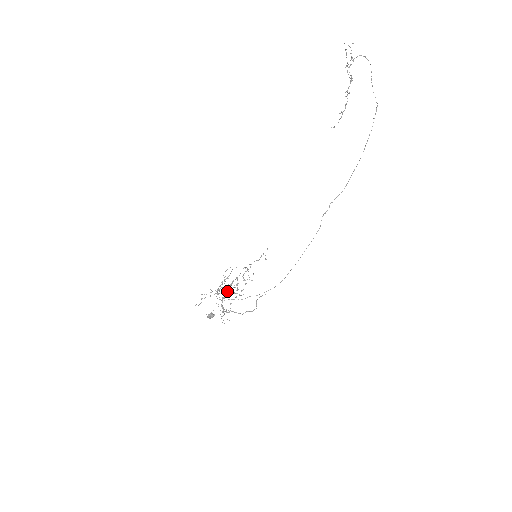
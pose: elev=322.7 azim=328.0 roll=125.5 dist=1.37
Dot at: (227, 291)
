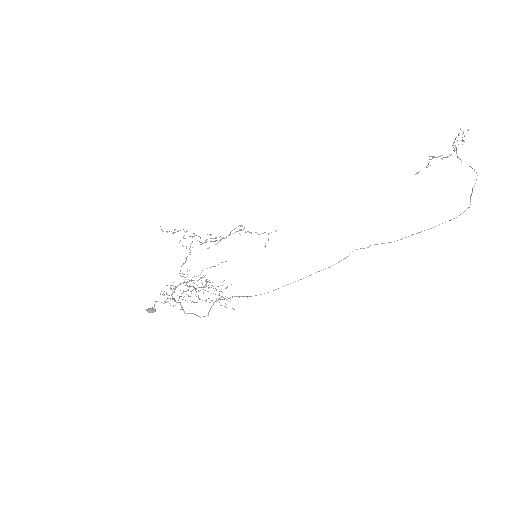
Dot at: (201, 244)
